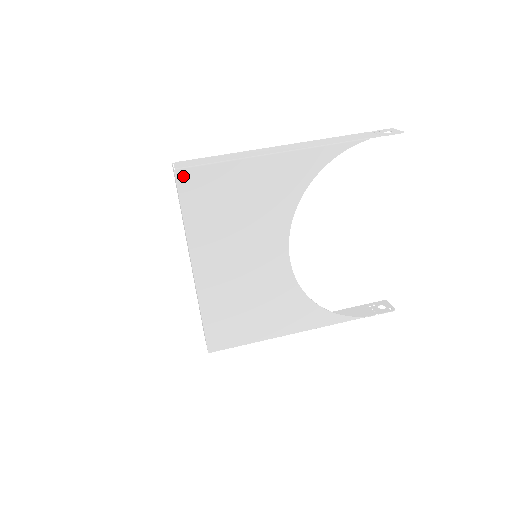
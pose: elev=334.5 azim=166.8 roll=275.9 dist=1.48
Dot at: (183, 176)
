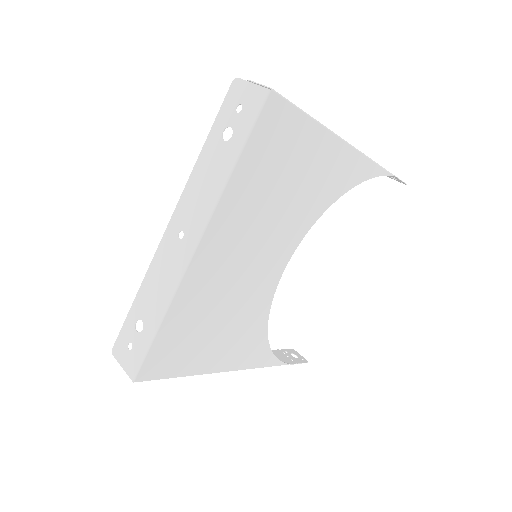
Dot at: (272, 105)
